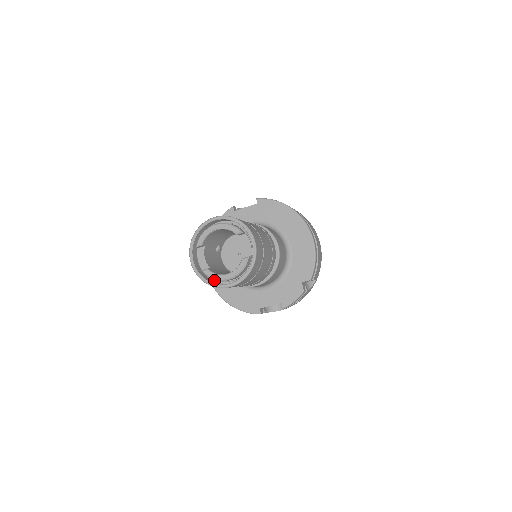
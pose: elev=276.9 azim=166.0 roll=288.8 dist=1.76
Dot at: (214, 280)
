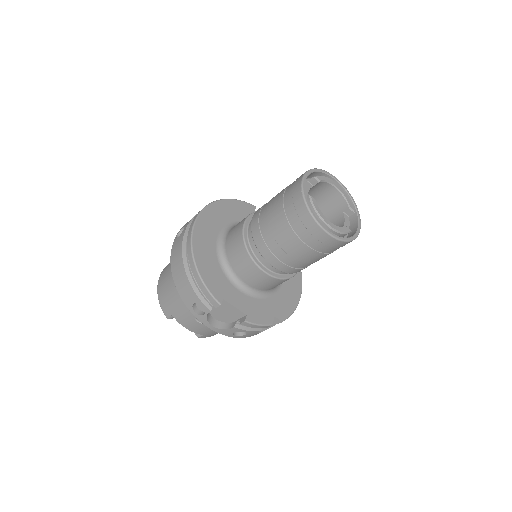
Dot at: occluded
